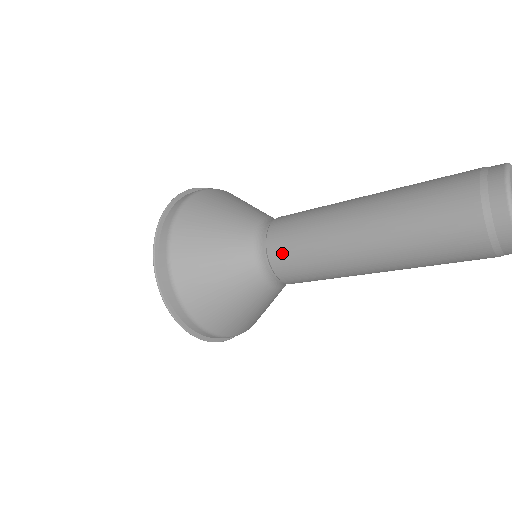
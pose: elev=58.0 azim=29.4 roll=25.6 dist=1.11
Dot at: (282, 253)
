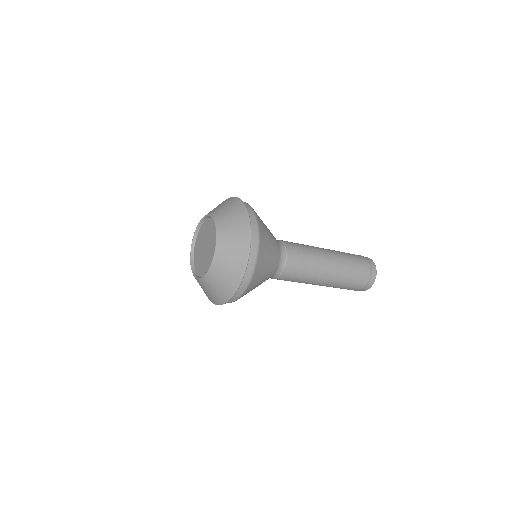
Dot at: (292, 245)
